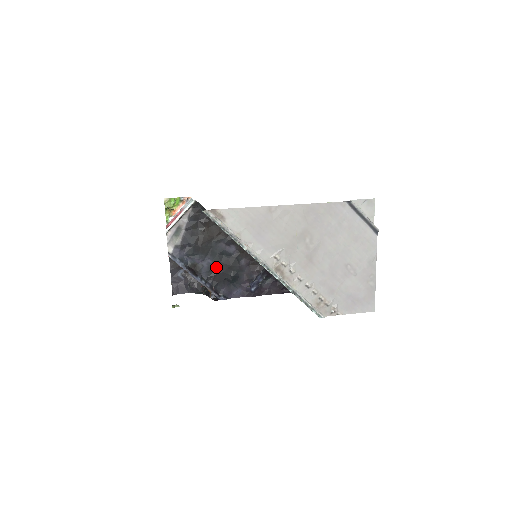
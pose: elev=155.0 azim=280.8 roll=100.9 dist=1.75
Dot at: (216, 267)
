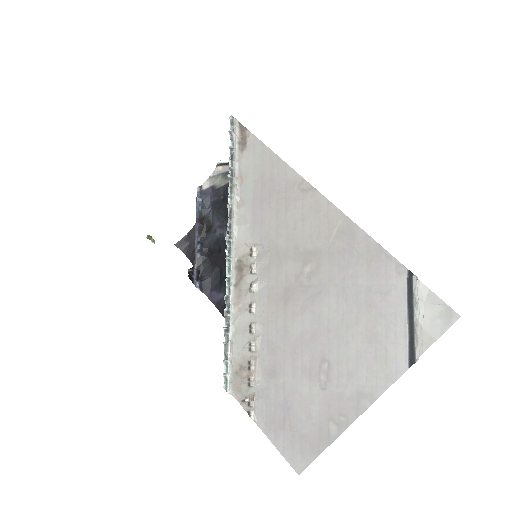
Dot at: (225, 246)
